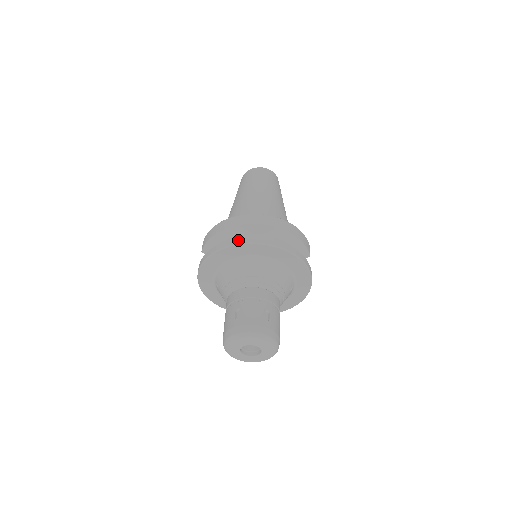
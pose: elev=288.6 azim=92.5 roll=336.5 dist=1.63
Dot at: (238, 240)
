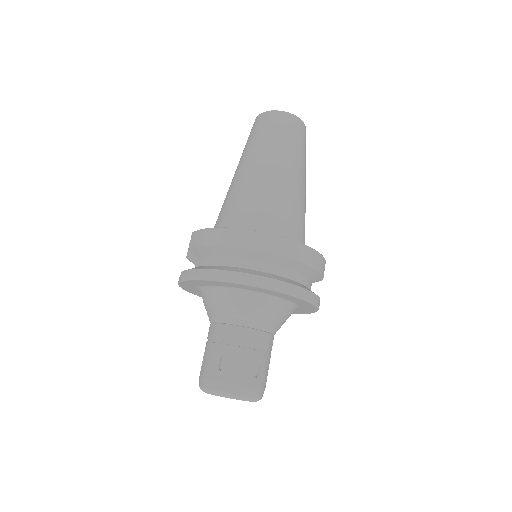
Dot at: (242, 277)
